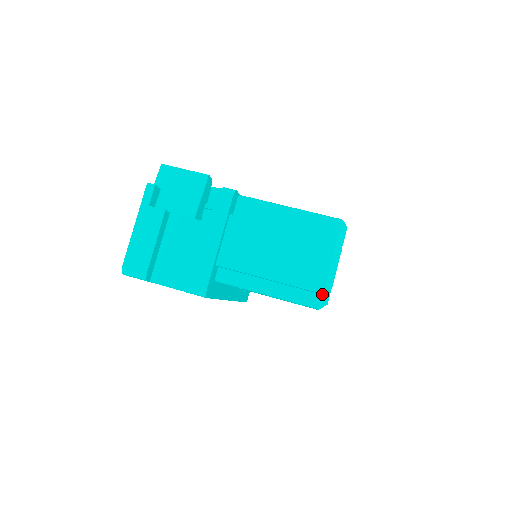
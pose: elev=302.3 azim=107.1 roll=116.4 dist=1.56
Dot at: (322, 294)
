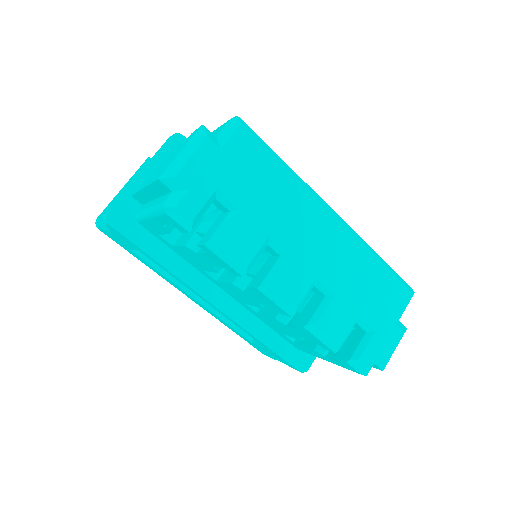
Dot at: (171, 189)
